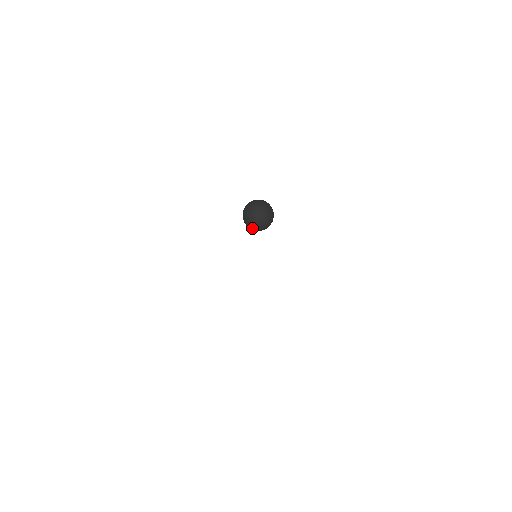
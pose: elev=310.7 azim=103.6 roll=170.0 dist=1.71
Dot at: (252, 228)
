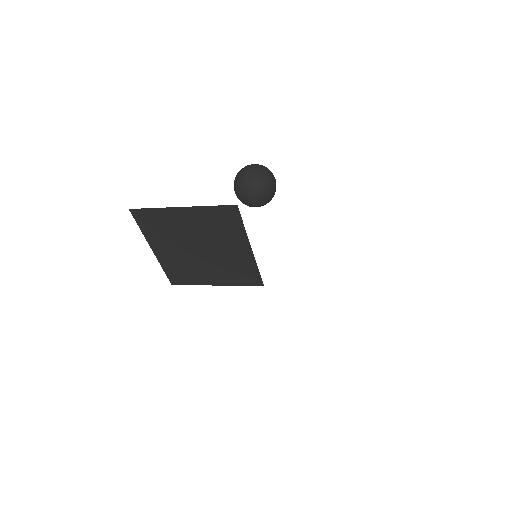
Dot at: (246, 194)
